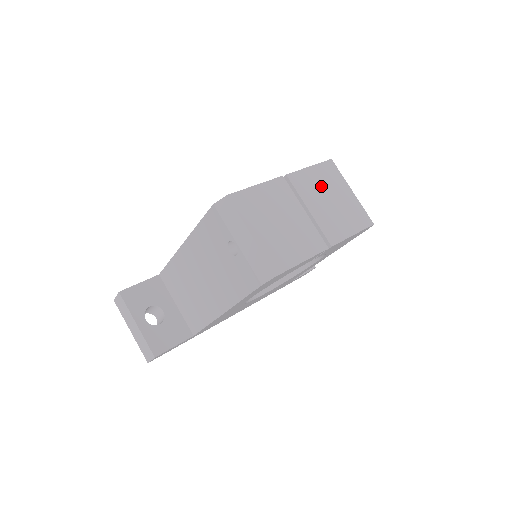
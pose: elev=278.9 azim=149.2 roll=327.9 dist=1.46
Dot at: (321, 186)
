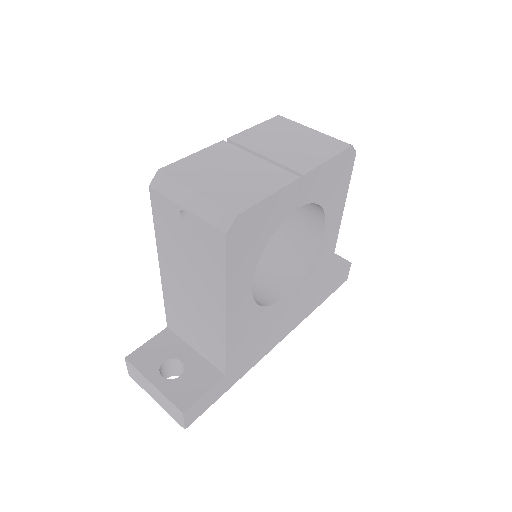
Dot at: (273, 136)
